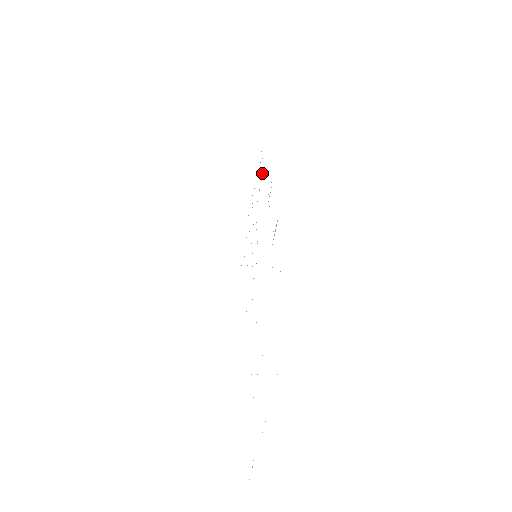
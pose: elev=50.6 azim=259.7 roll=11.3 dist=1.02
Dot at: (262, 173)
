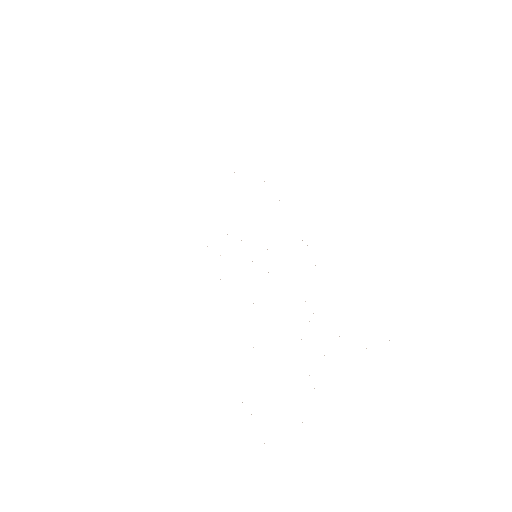
Dot at: occluded
